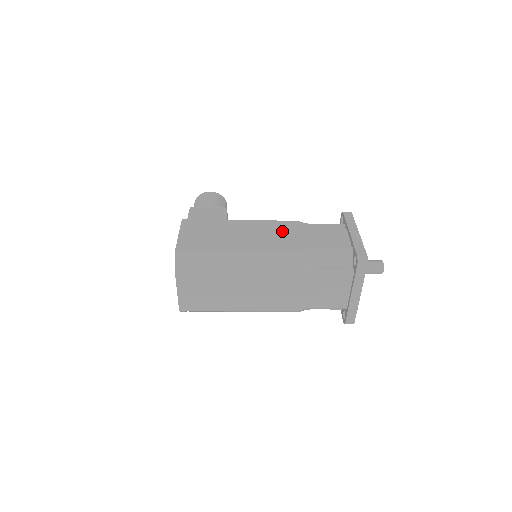
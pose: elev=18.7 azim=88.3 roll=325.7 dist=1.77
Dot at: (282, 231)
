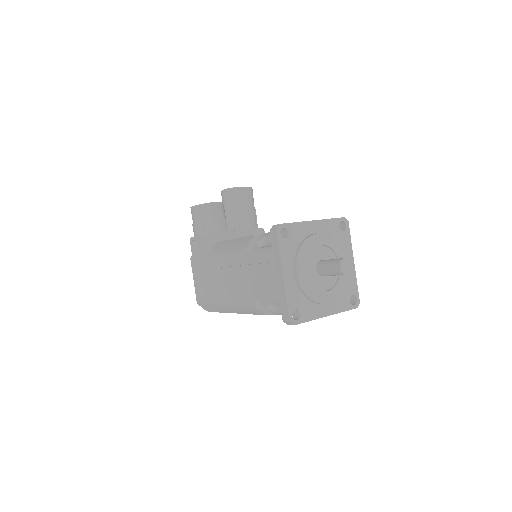
Dot at: (238, 271)
